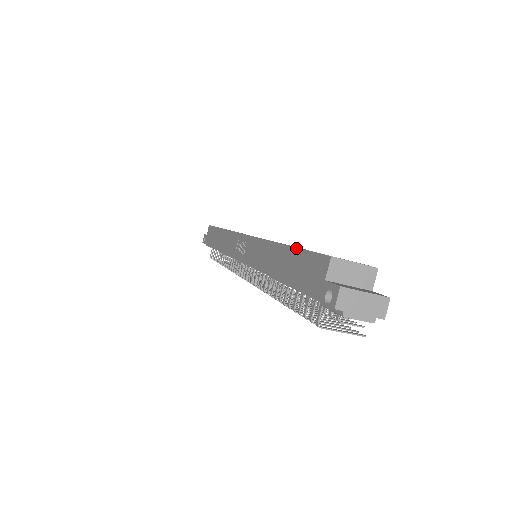
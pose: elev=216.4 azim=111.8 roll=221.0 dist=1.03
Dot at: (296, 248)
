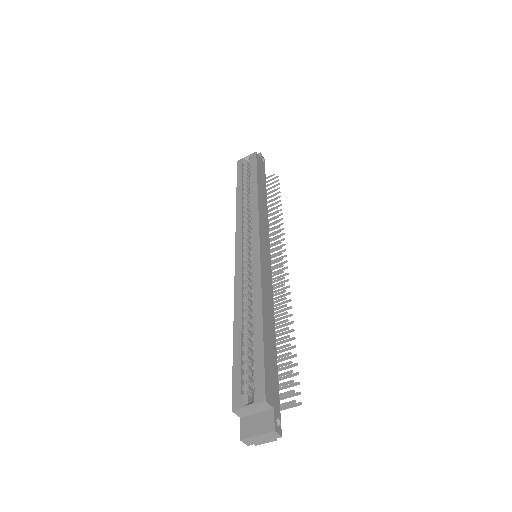
Dot at: (233, 356)
